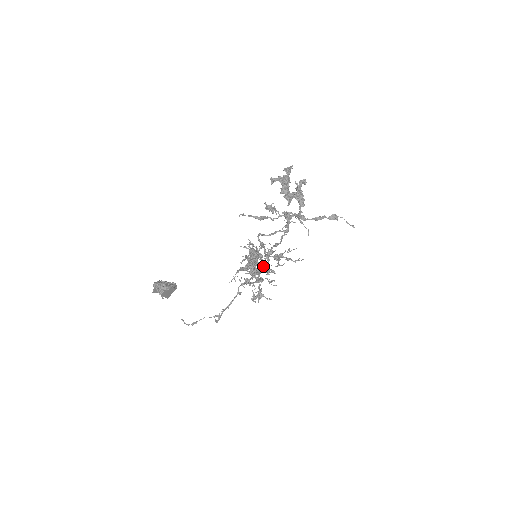
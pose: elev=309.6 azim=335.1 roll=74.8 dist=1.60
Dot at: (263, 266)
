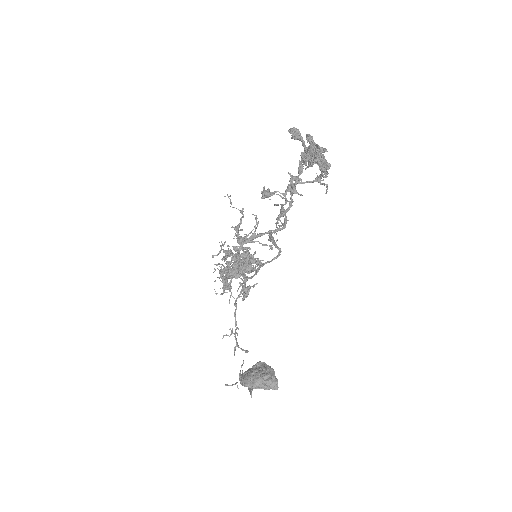
Dot at: occluded
